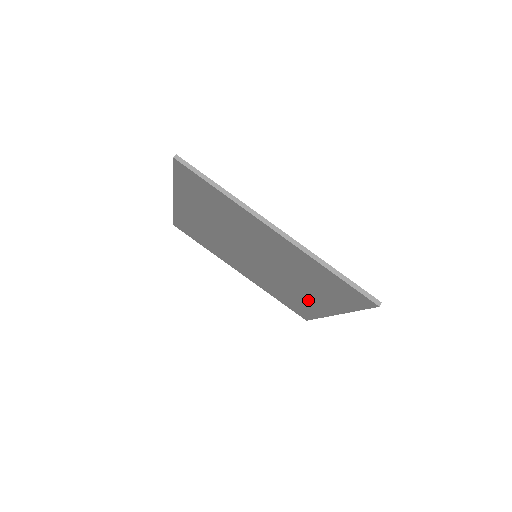
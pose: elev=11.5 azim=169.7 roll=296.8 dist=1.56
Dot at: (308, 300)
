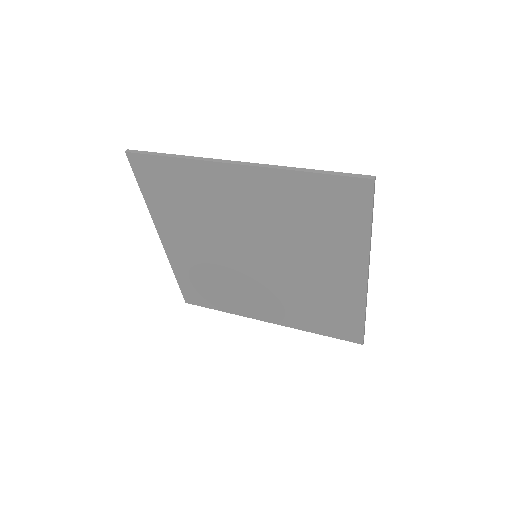
Dot at: (252, 303)
